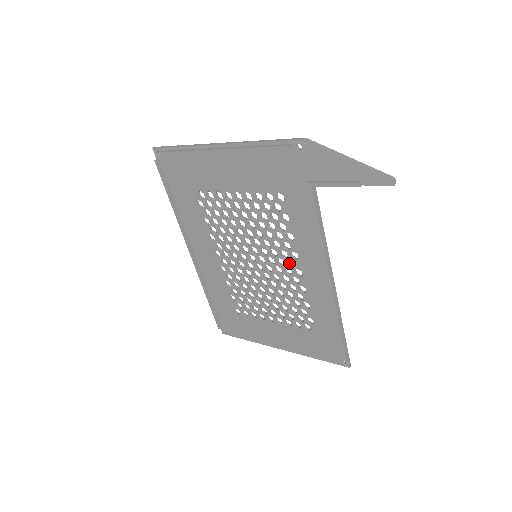
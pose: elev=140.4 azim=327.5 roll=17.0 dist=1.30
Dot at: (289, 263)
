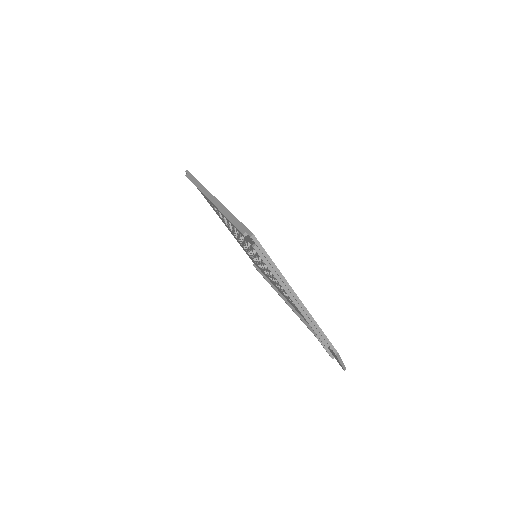
Dot at: occluded
